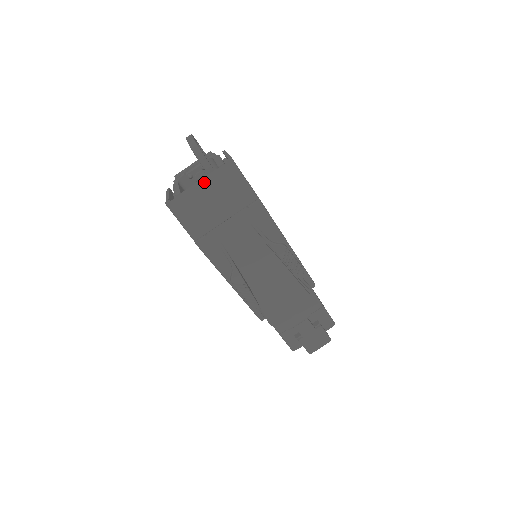
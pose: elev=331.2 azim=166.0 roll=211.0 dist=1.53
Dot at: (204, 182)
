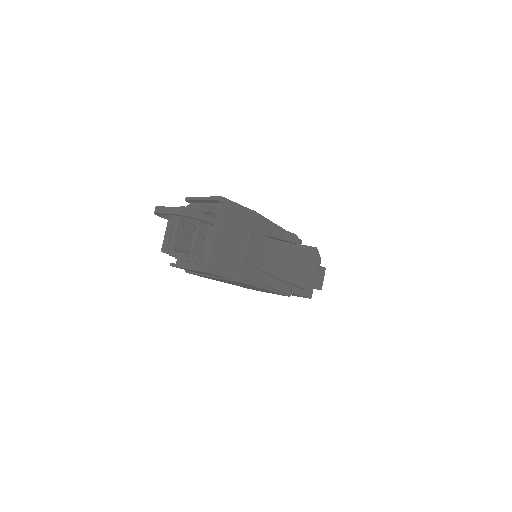
Dot at: (218, 231)
